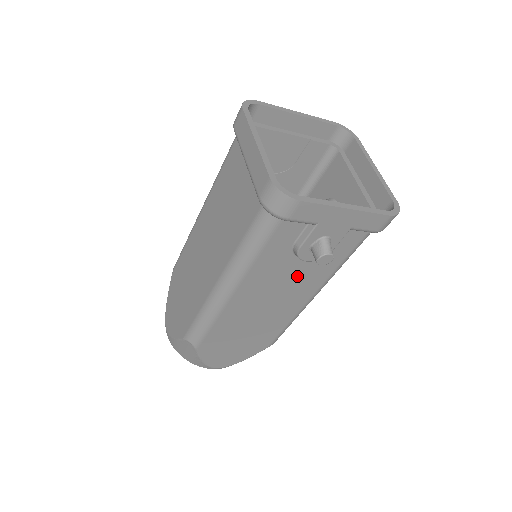
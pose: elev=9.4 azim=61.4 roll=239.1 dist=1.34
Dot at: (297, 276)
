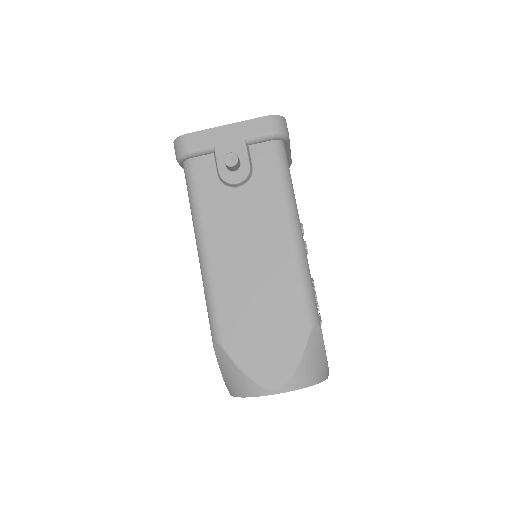
Dot at: (251, 210)
